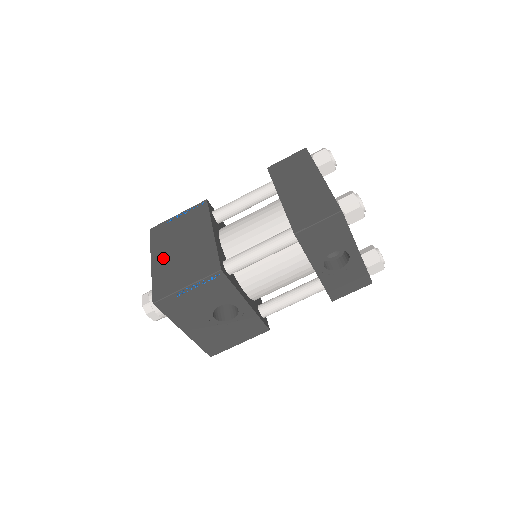
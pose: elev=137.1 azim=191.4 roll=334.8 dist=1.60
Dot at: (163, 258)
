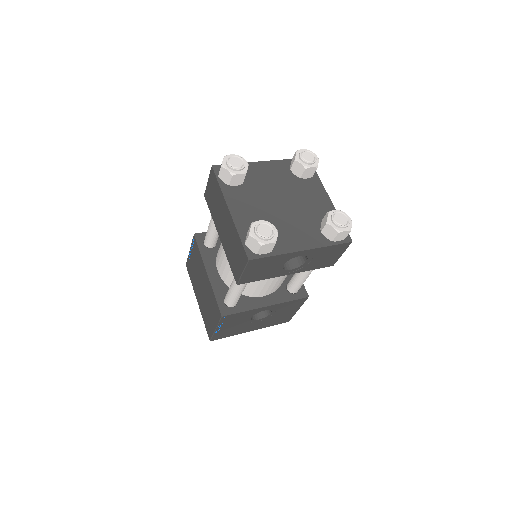
Dot at: (199, 298)
